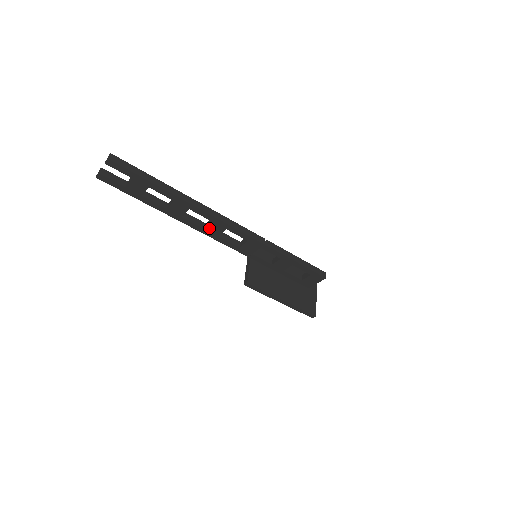
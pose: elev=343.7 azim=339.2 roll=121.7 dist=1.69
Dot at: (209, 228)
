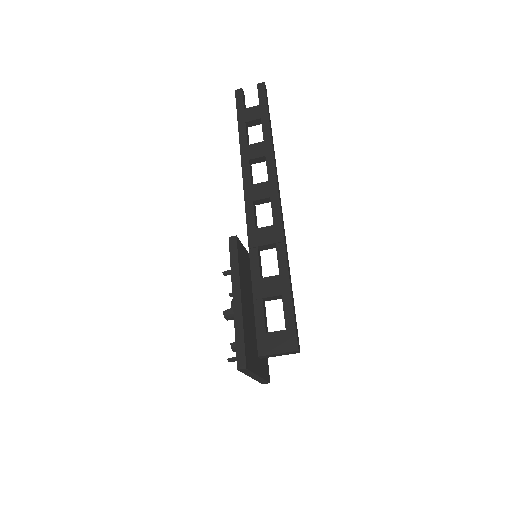
Dot at: (256, 186)
